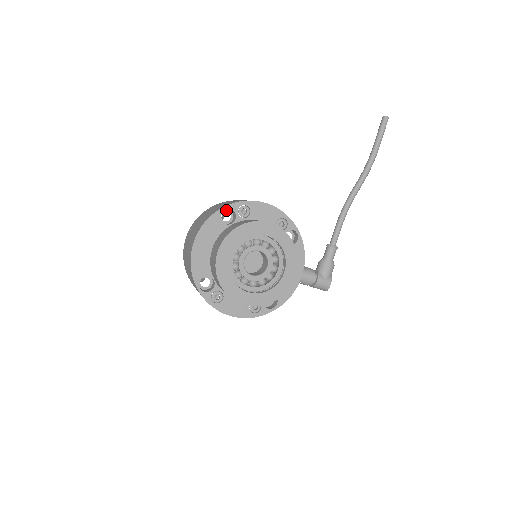
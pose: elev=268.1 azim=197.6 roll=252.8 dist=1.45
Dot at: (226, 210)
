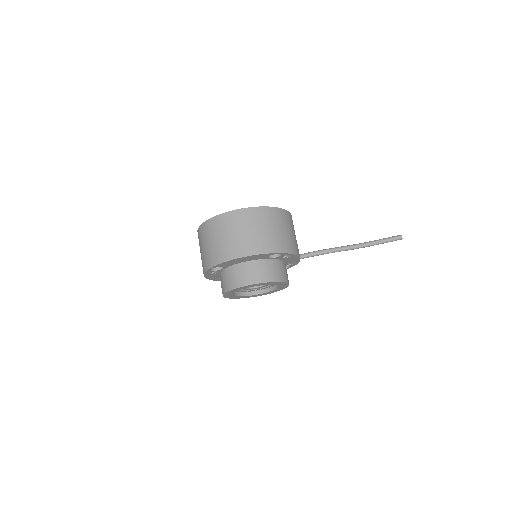
Dot at: occluded
